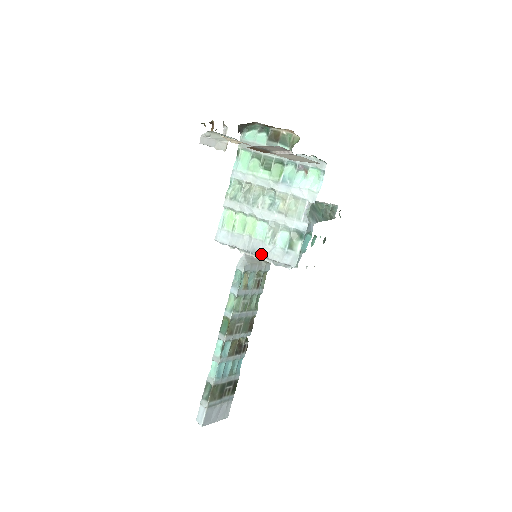
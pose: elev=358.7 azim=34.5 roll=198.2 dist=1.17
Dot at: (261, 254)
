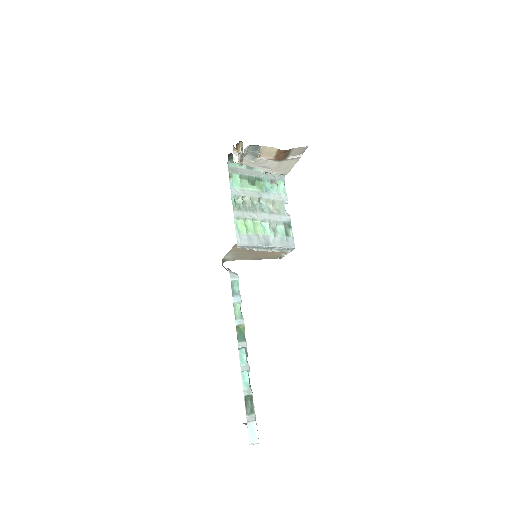
Dot at: (272, 245)
